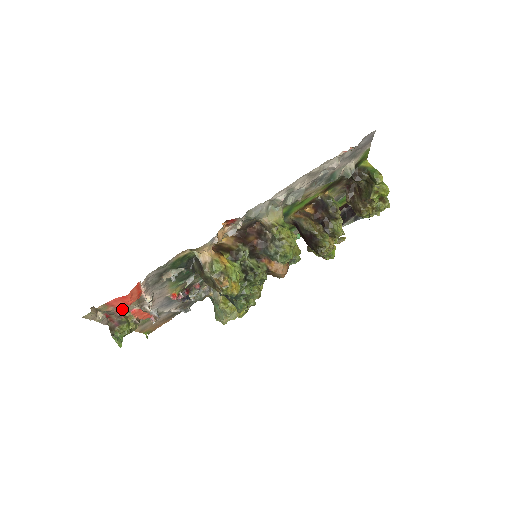
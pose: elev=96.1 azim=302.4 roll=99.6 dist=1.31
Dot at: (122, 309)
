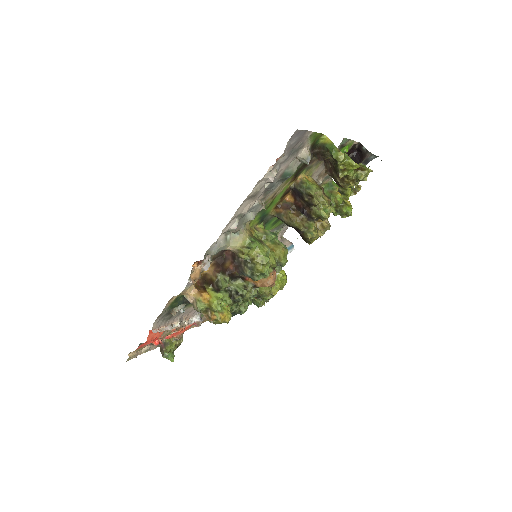
Dot at: (157, 341)
